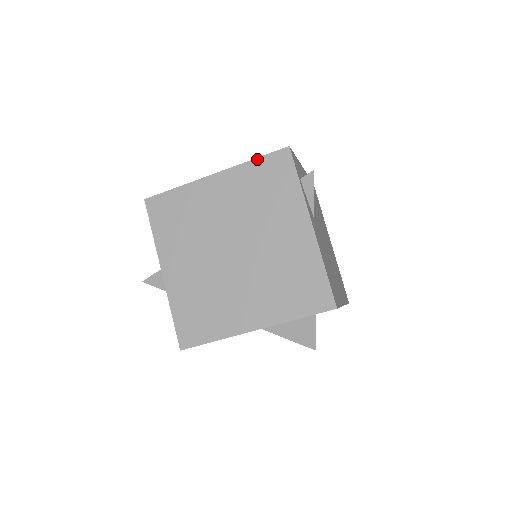
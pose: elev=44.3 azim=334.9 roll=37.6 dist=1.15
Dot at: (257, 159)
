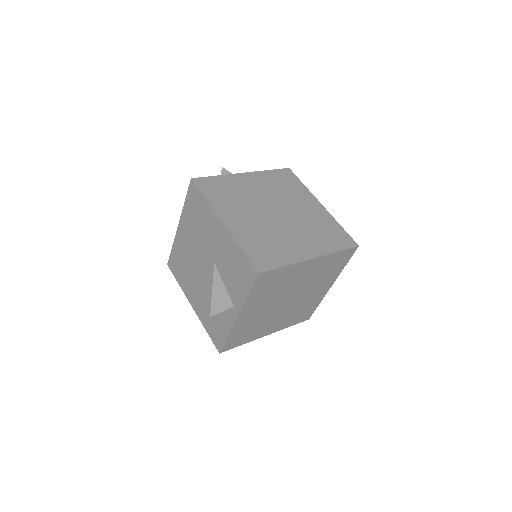
Dot at: (341, 252)
